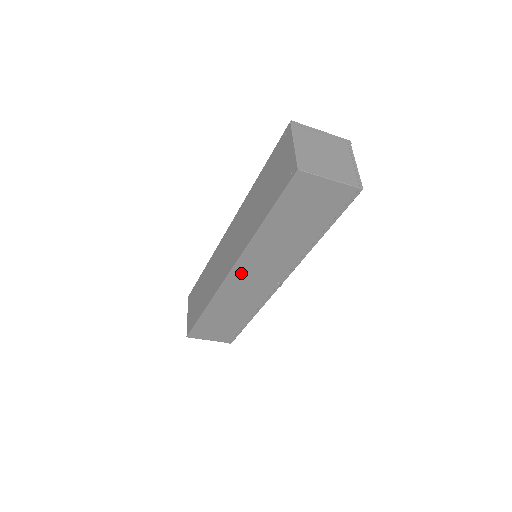
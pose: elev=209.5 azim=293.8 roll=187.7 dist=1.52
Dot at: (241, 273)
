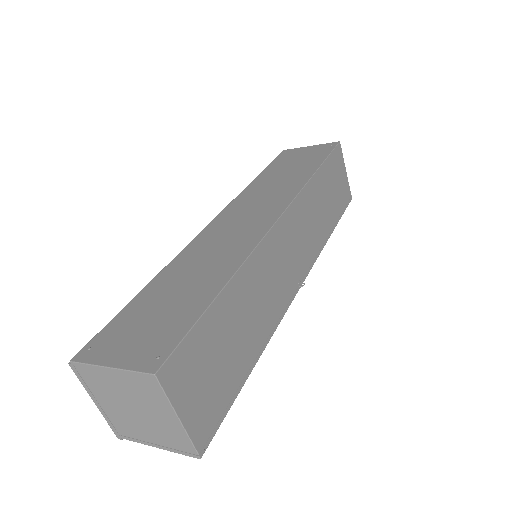
Dot at: (286, 228)
